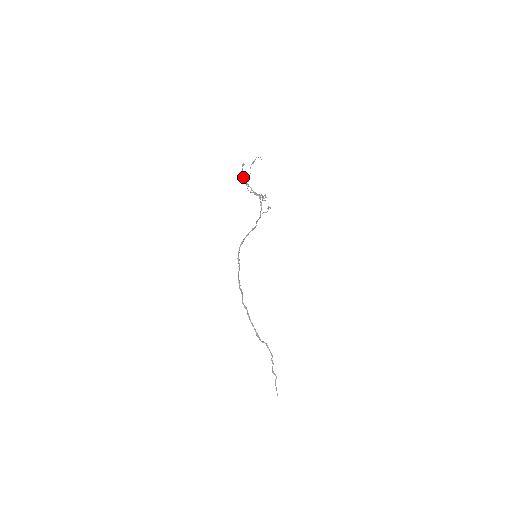
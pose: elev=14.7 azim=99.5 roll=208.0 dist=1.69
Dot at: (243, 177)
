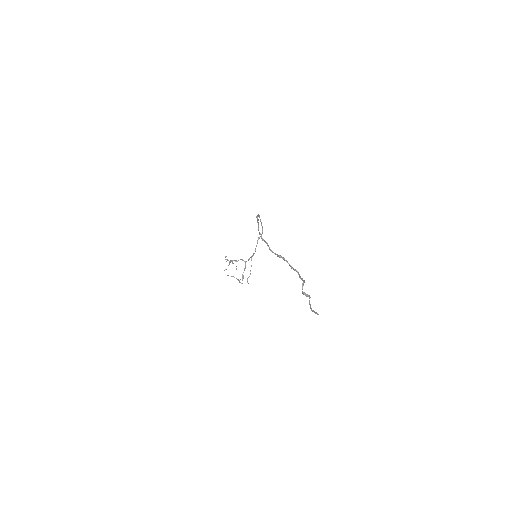
Dot at: (226, 259)
